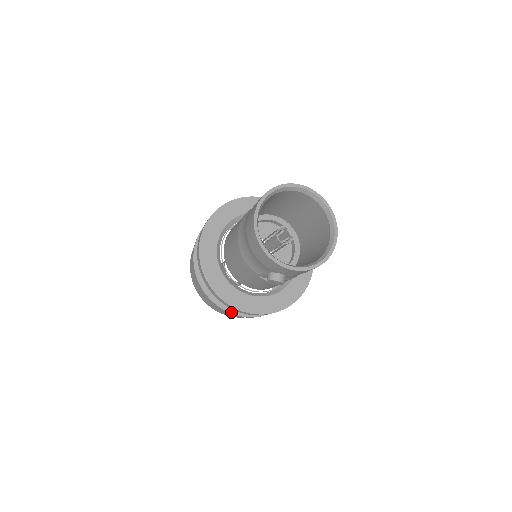
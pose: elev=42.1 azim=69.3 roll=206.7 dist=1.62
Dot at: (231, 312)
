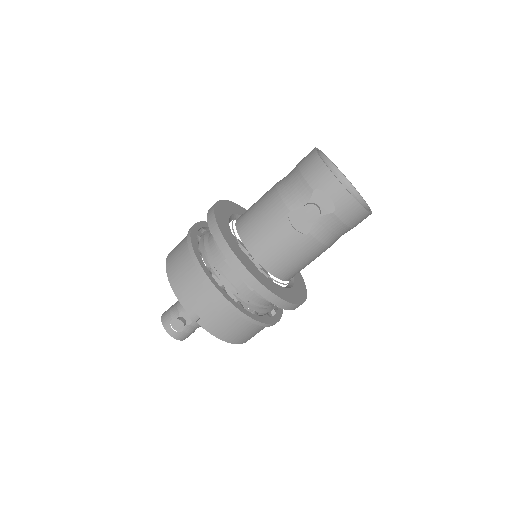
Dot at: (213, 283)
